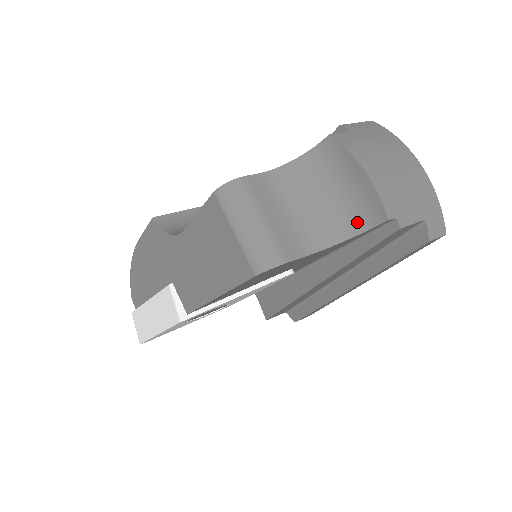
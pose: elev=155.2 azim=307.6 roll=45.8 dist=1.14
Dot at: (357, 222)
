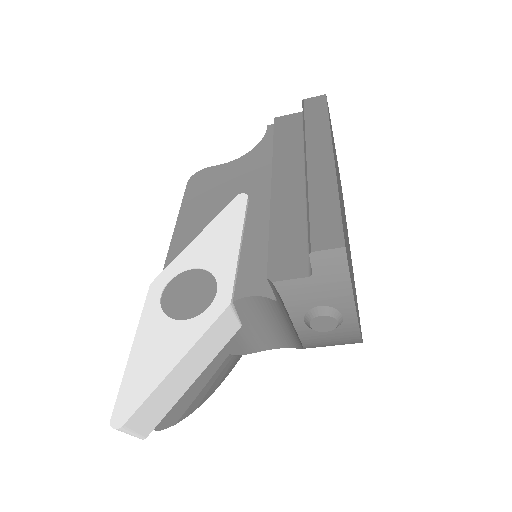
Dot at: occluded
